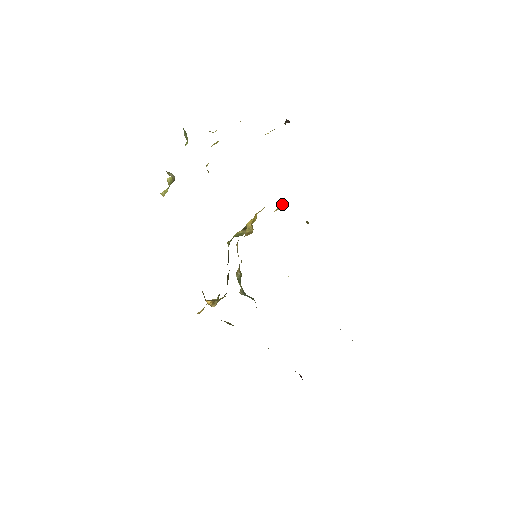
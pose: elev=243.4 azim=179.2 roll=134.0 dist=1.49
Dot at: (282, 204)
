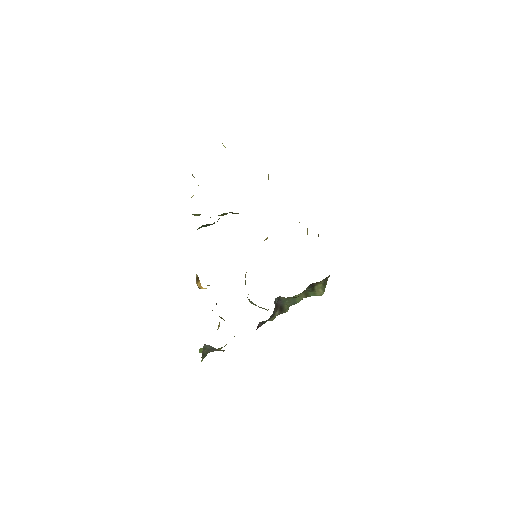
Dot at: occluded
